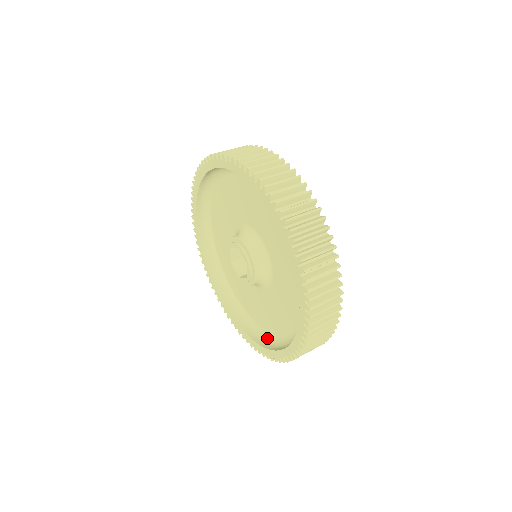
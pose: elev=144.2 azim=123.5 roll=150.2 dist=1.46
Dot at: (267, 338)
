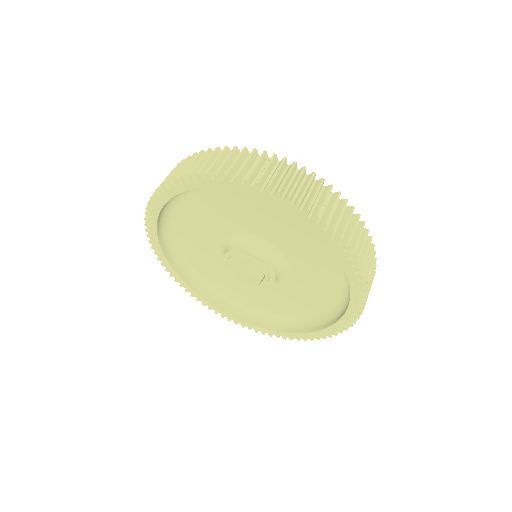
Dot at: (330, 316)
